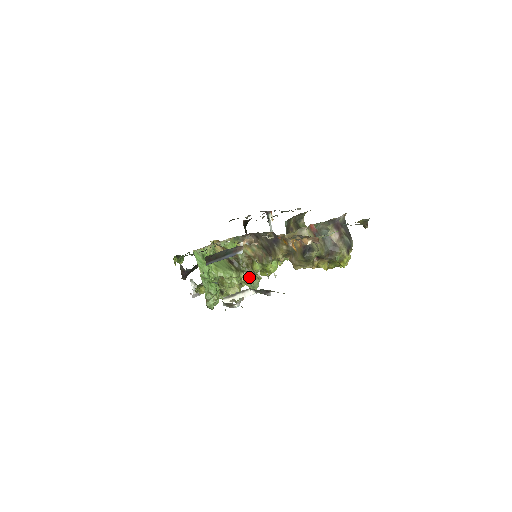
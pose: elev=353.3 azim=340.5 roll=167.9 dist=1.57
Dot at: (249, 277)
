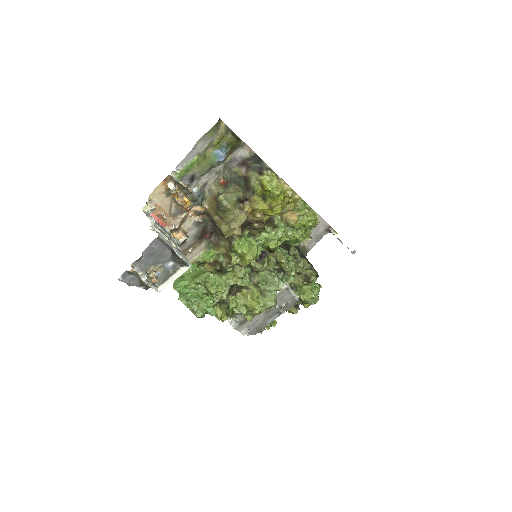
Dot at: (237, 273)
